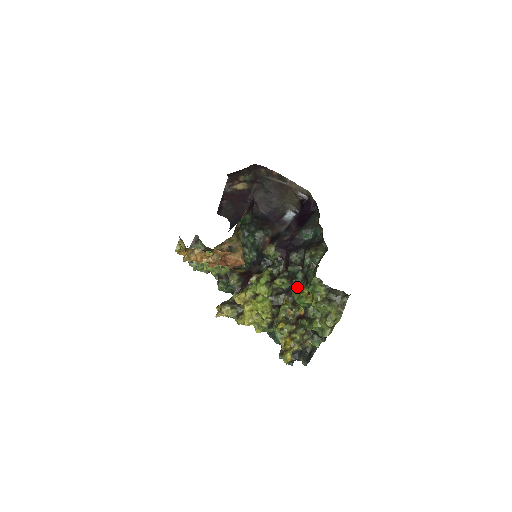
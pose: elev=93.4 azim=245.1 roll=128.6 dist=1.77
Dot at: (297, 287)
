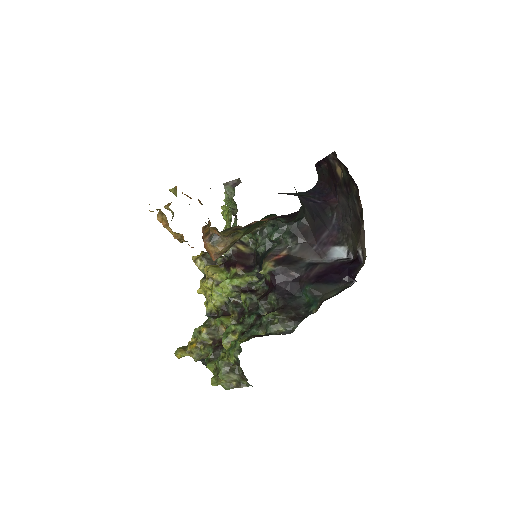
Dot at: (238, 324)
